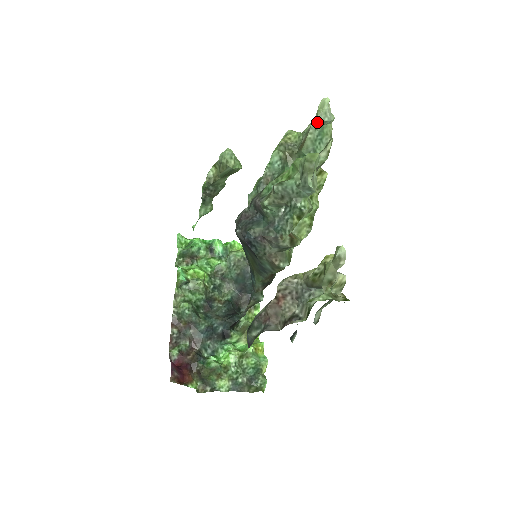
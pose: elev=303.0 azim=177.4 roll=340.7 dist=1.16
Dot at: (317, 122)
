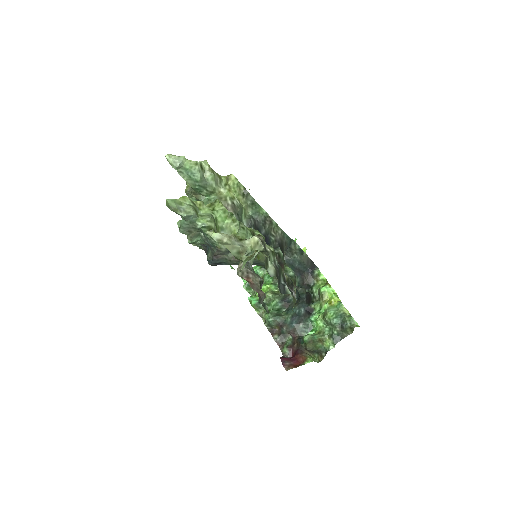
Dot at: (177, 170)
